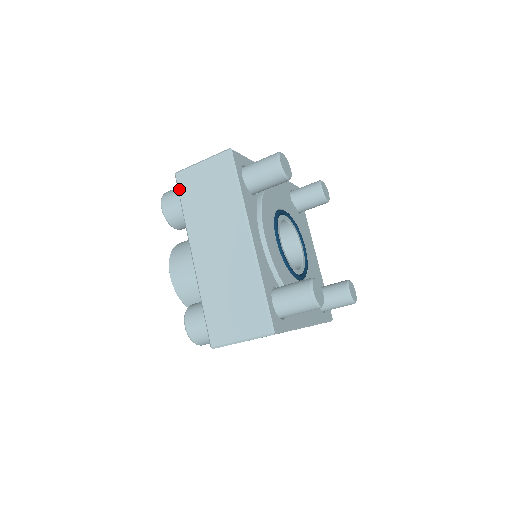
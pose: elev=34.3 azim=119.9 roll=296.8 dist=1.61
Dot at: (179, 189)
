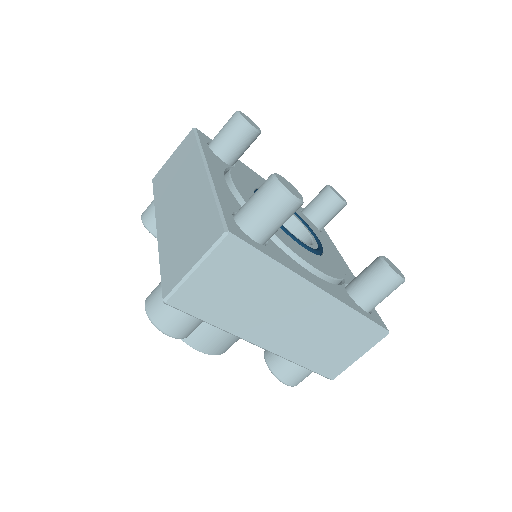
Dot at: (153, 187)
